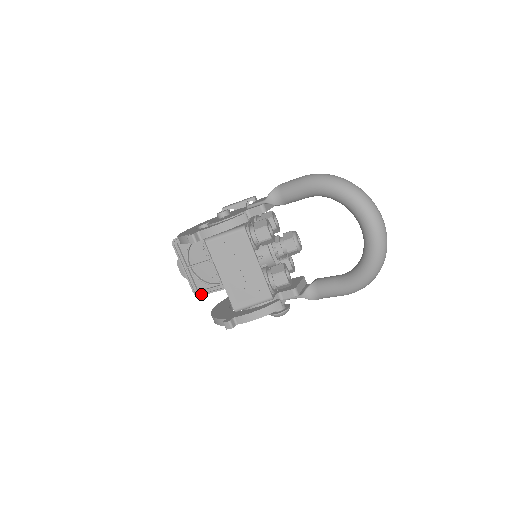
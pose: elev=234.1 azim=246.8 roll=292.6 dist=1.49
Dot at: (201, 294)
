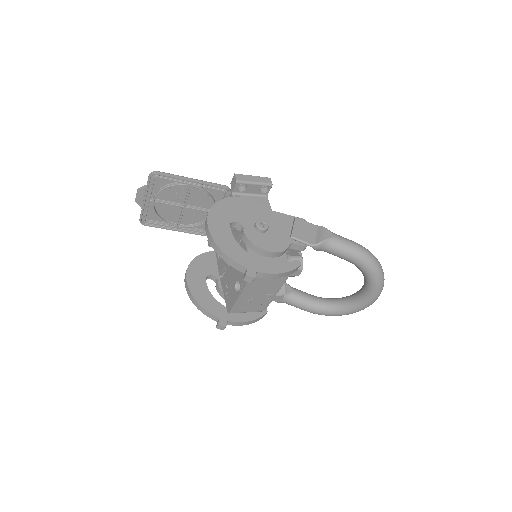
Dot at: (148, 225)
